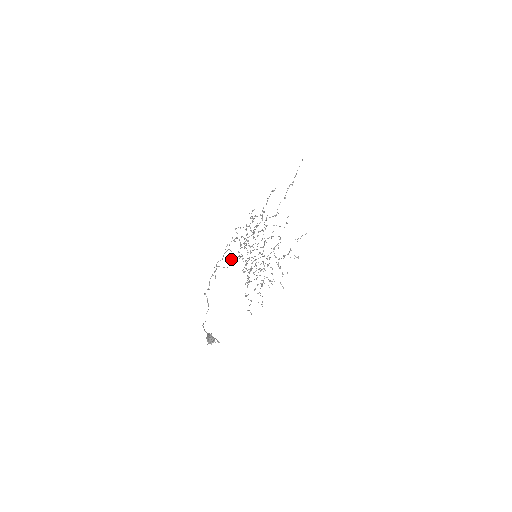
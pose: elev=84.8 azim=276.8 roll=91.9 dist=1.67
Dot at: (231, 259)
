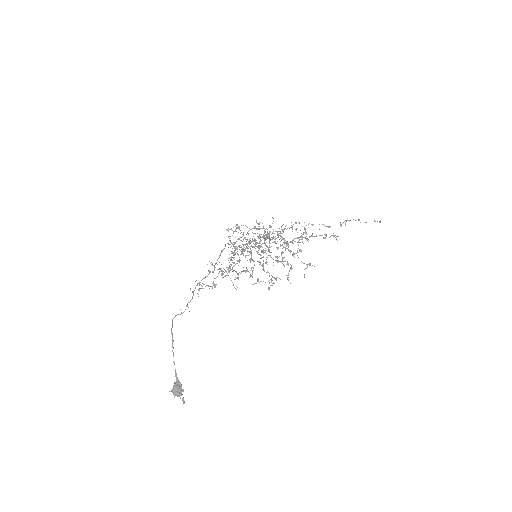
Dot at: occluded
